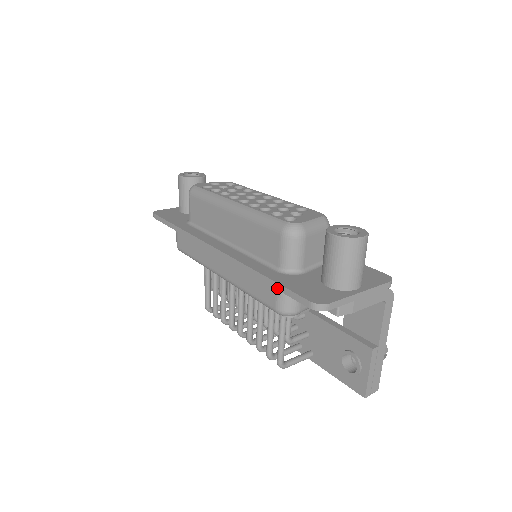
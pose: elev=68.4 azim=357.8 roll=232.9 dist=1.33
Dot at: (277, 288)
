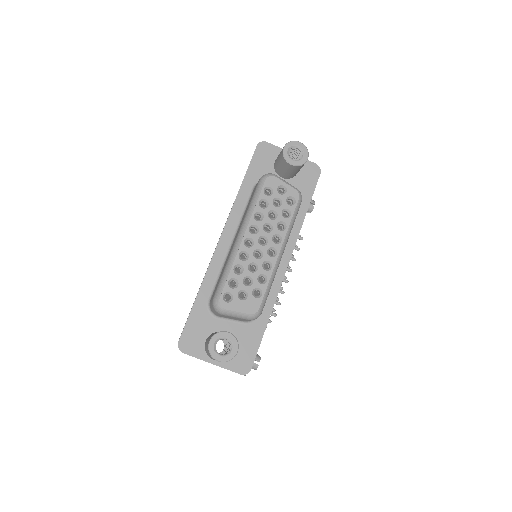
Dot at: (190, 311)
